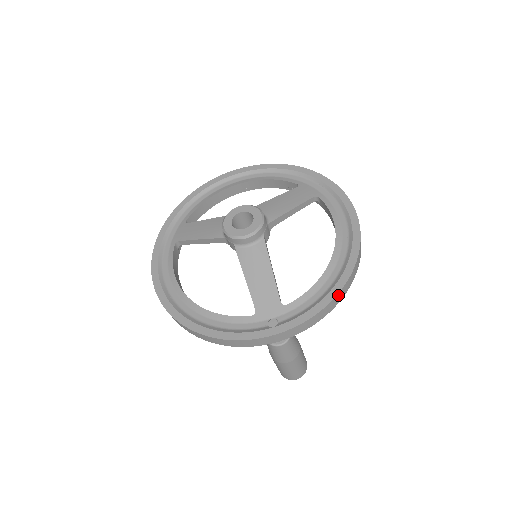
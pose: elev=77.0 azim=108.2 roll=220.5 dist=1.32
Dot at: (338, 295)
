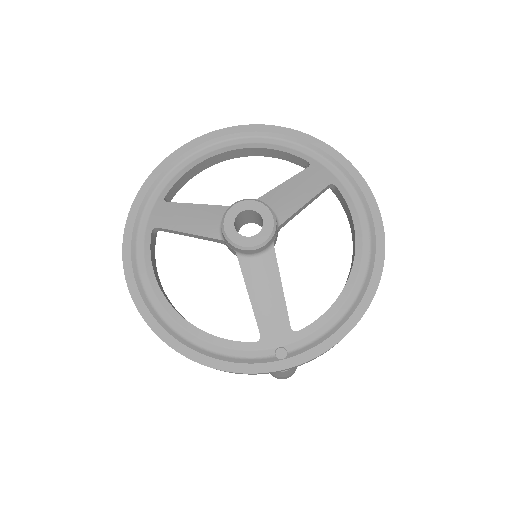
Dot at: occluded
